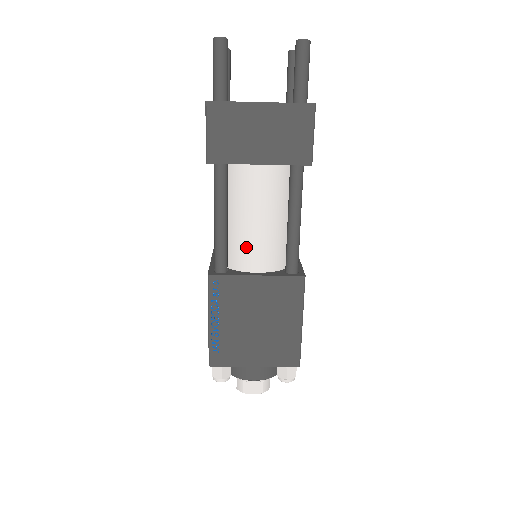
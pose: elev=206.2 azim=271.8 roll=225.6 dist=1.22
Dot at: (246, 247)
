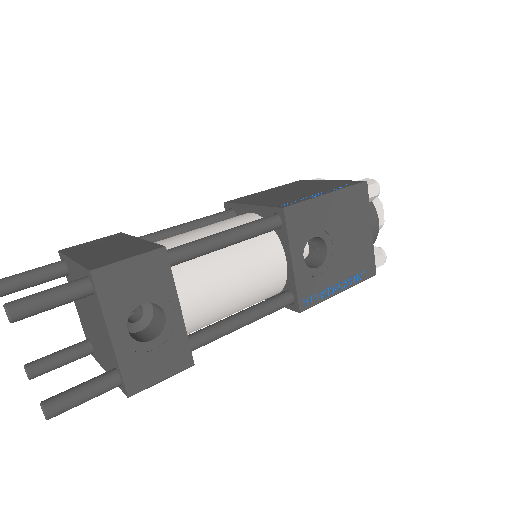
Dot at: occluded
